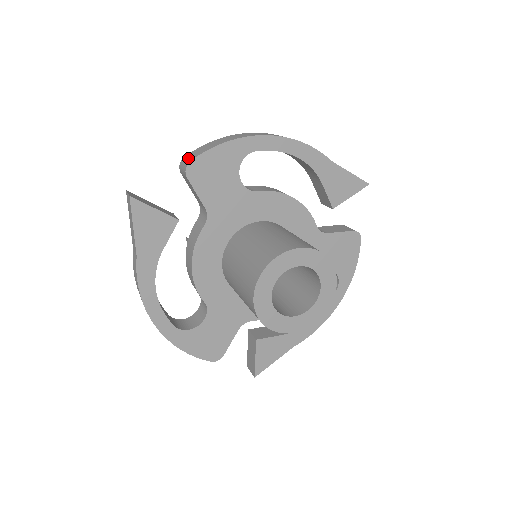
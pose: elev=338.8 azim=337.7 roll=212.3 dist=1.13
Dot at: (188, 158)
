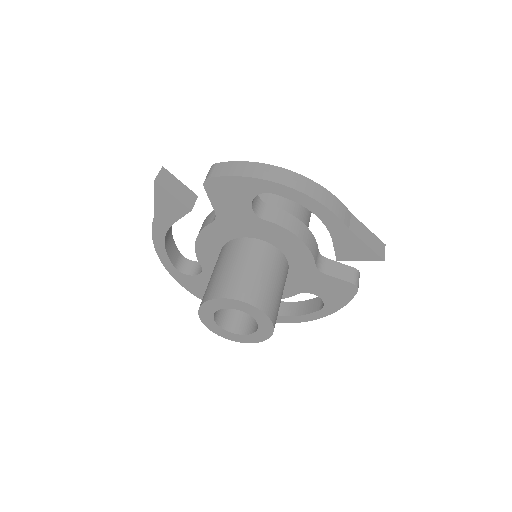
Dot at: (214, 170)
